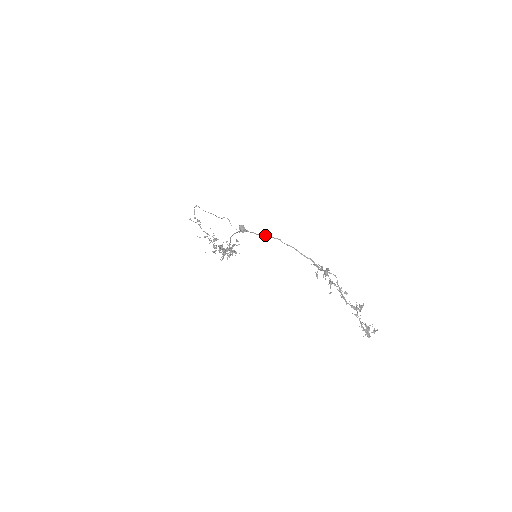
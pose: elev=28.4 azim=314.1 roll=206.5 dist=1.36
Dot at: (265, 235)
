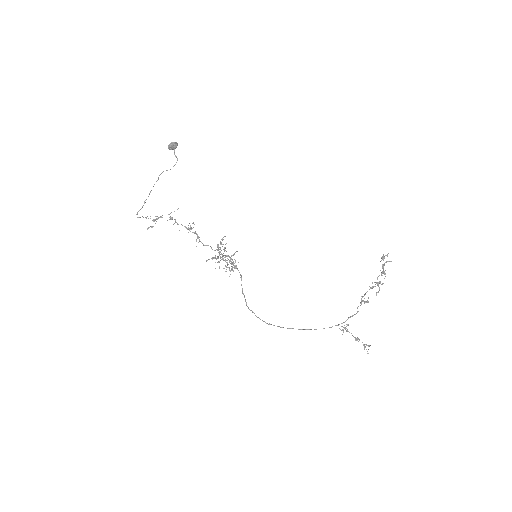
Dot at: occluded
